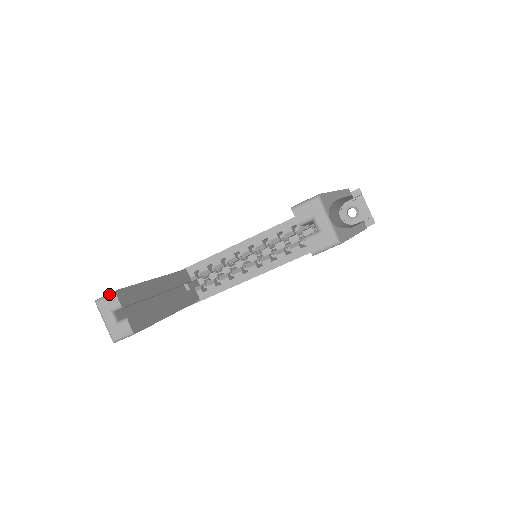
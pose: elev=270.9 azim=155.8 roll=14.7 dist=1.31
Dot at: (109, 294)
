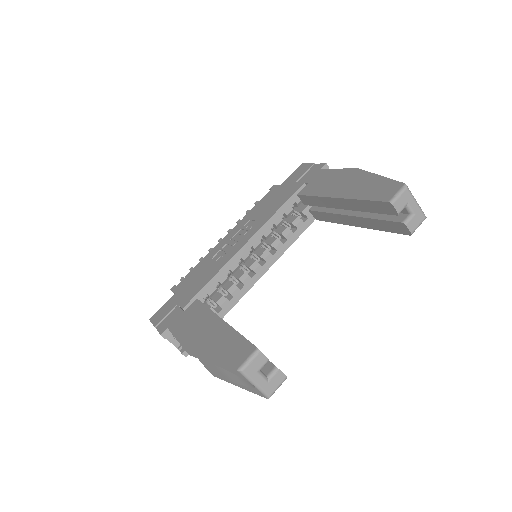
Dot at: (253, 355)
